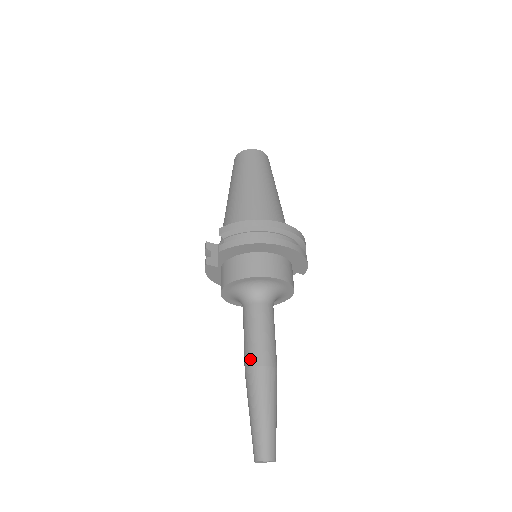
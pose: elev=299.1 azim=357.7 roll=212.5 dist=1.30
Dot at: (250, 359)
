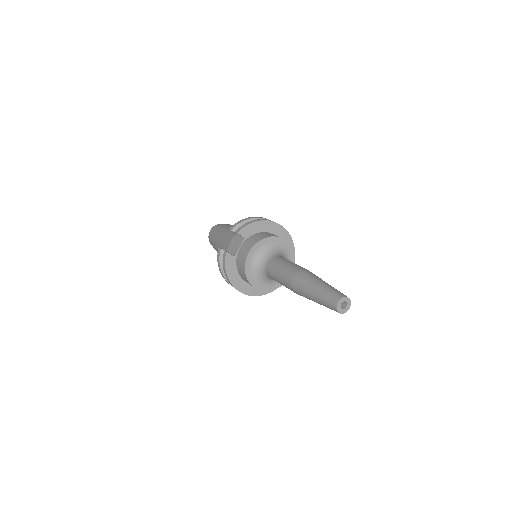
Dot at: (292, 272)
